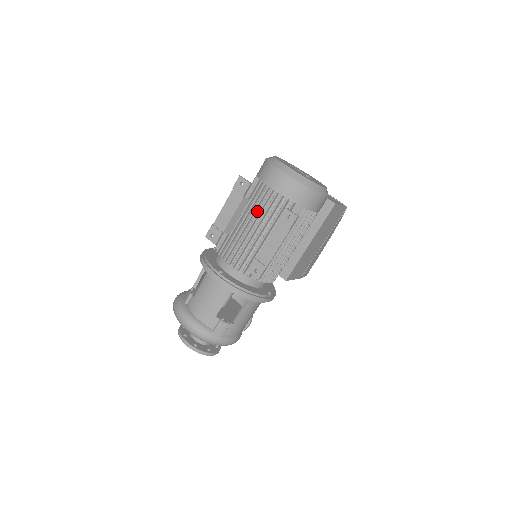
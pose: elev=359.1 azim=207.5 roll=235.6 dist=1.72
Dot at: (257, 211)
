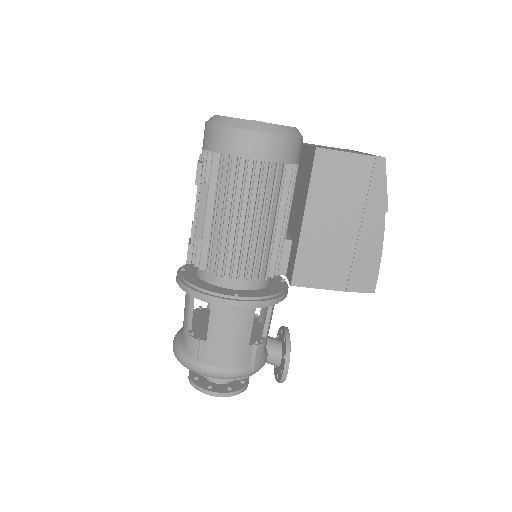
Dot at: occluded
